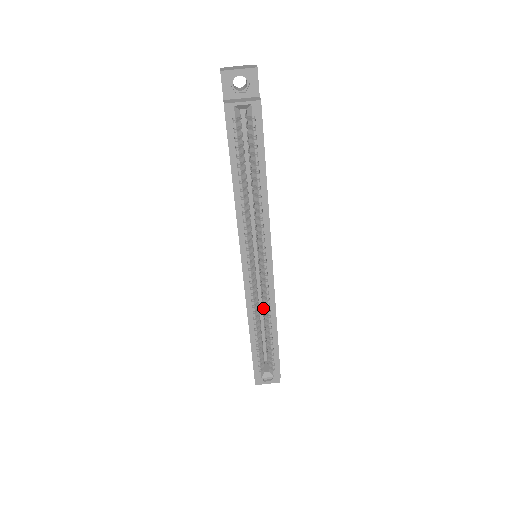
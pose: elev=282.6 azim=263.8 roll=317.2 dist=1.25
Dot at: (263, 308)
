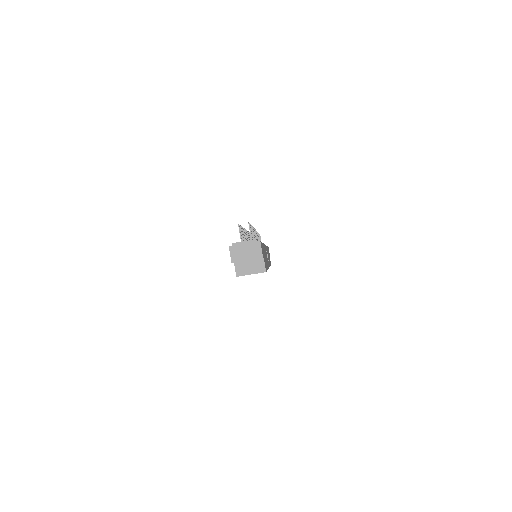
Dot at: occluded
